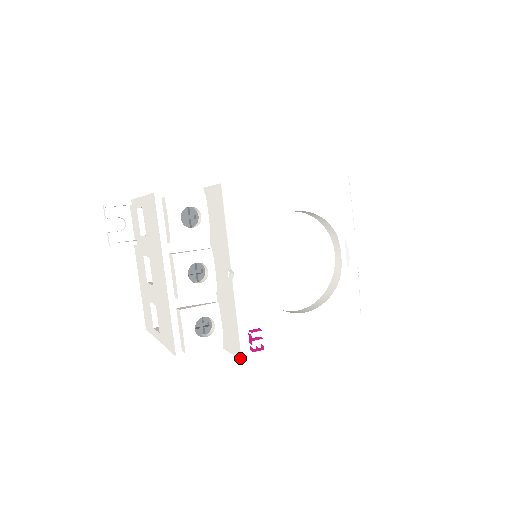
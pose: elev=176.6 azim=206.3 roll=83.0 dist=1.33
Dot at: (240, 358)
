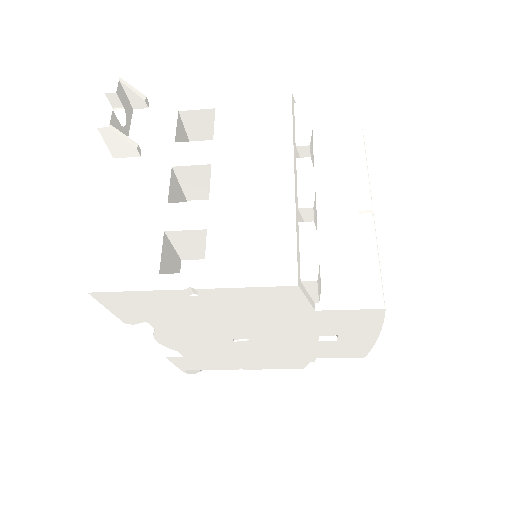
Dot at: (378, 307)
